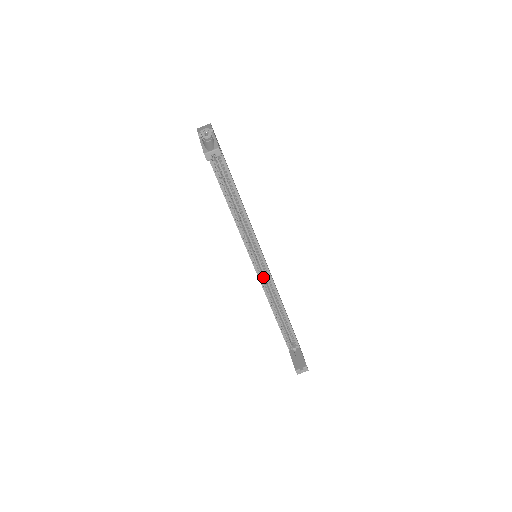
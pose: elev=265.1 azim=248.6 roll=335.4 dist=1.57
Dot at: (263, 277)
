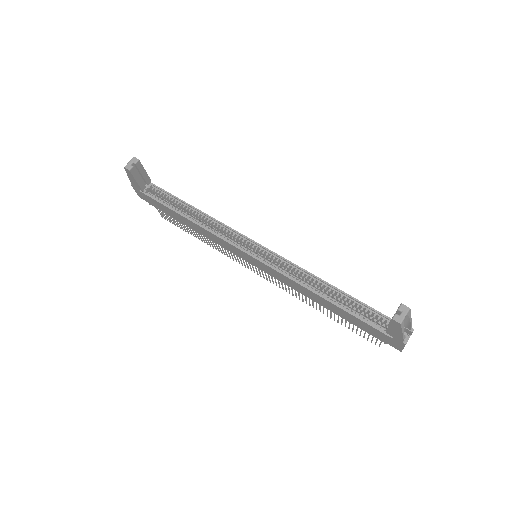
Dot at: (275, 265)
